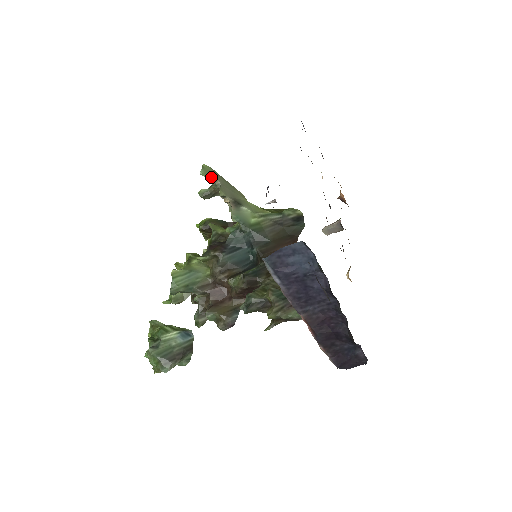
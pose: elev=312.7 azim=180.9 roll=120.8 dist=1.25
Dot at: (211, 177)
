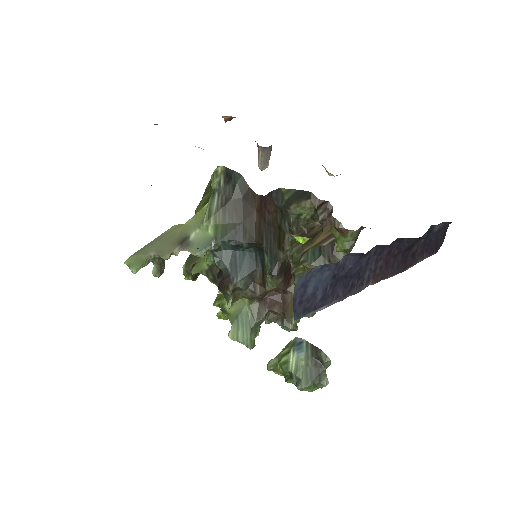
Dot at: (143, 262)
